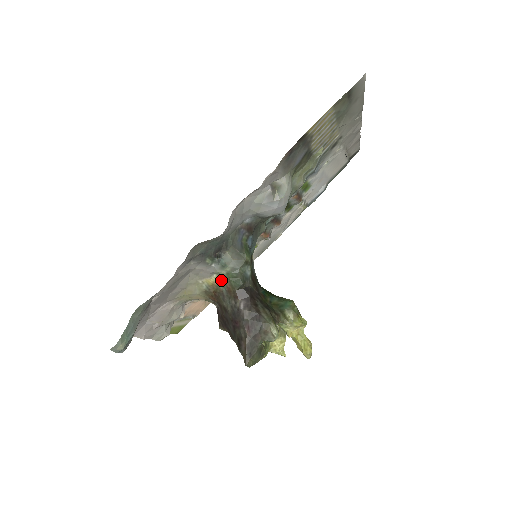
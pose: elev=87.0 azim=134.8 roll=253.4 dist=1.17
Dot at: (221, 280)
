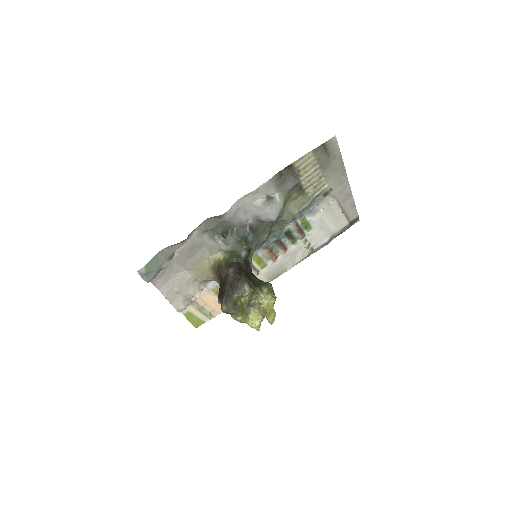
Dot at: (224, 257)
